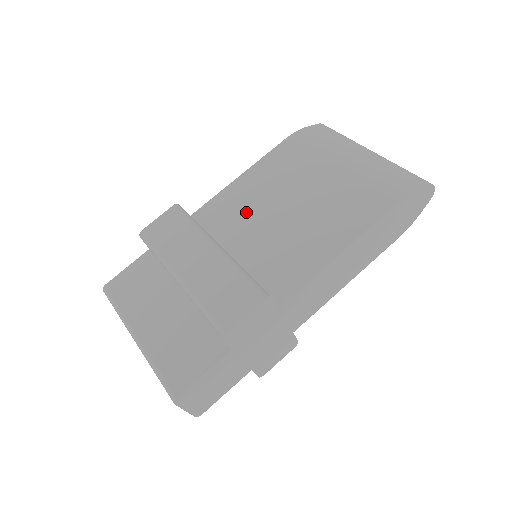
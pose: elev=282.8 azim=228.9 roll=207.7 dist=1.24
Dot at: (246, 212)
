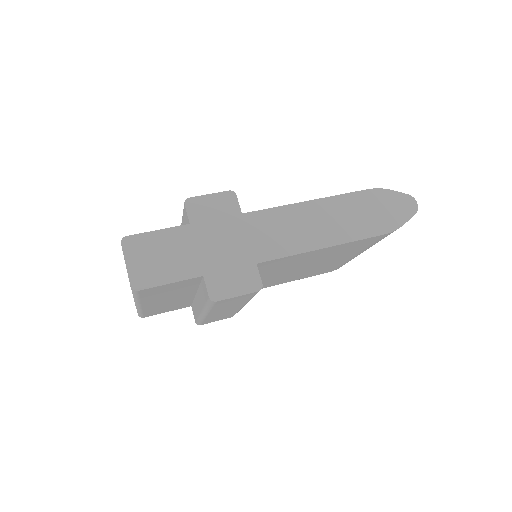
Dot at: occluded
